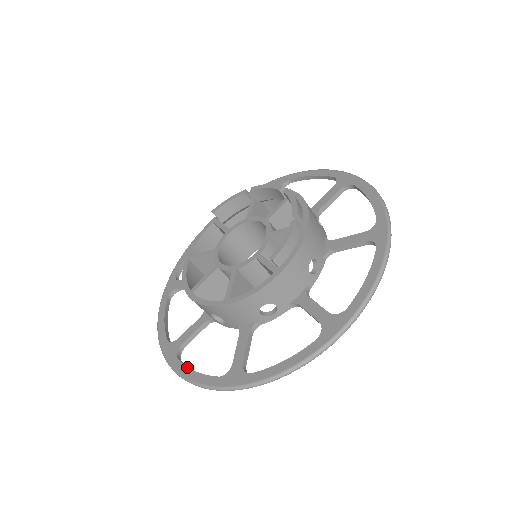
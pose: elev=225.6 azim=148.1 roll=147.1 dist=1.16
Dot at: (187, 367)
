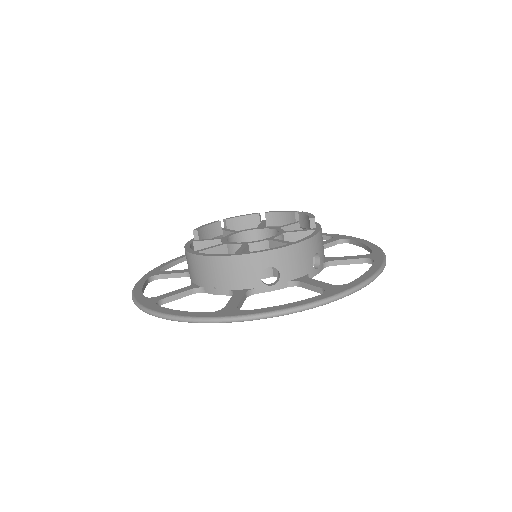
Dot at: occluded
